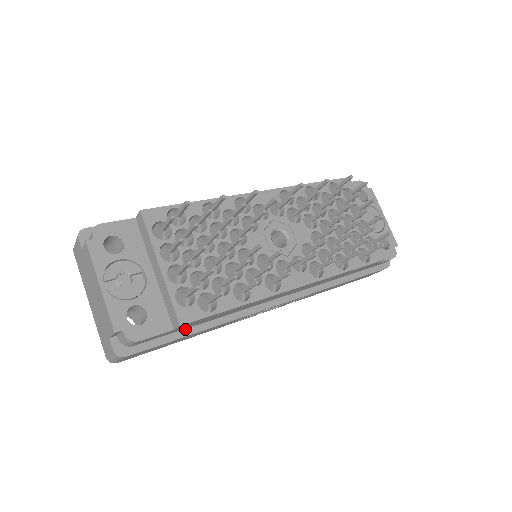
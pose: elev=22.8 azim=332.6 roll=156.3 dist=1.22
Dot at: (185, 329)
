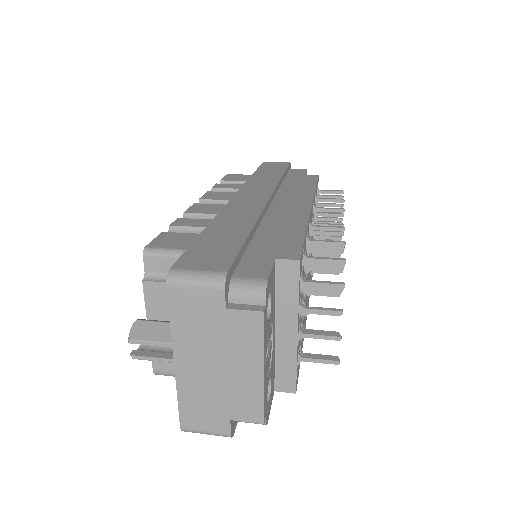
Dot at: occluded
